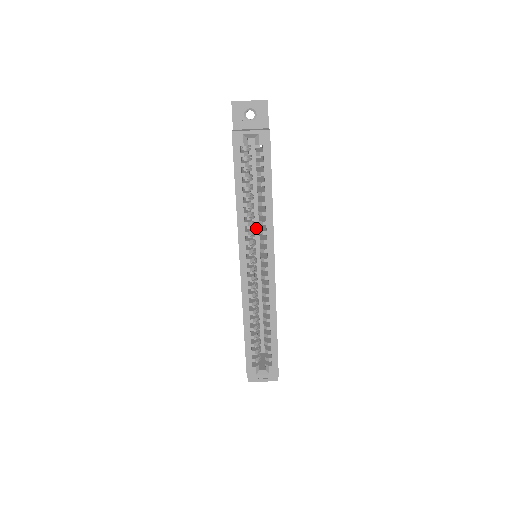
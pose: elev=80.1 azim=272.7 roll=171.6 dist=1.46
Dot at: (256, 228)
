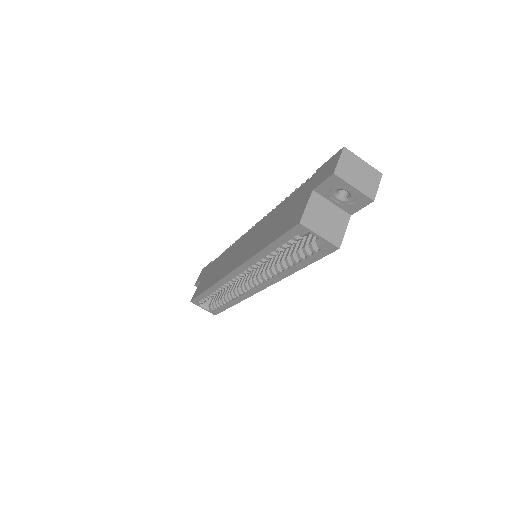
Dot at: occluded
